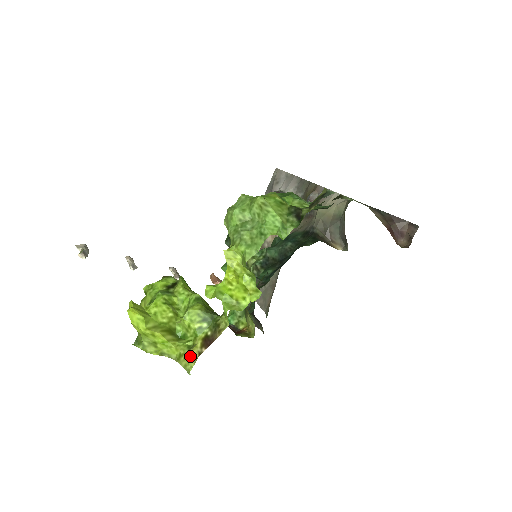
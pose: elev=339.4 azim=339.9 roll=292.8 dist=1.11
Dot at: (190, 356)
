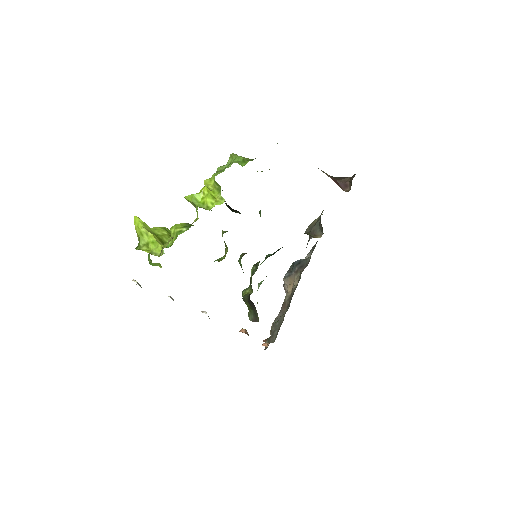
Dot at: (167, 242)
